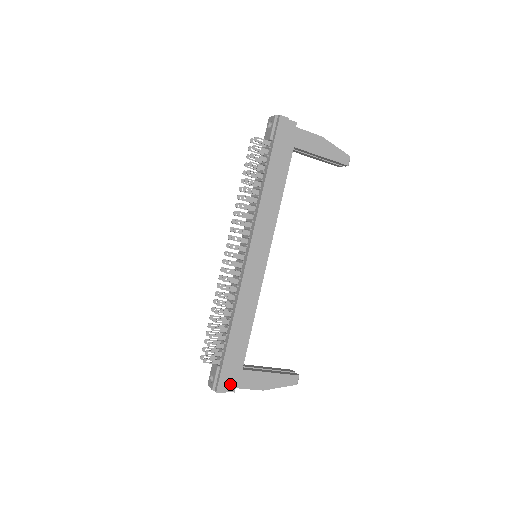
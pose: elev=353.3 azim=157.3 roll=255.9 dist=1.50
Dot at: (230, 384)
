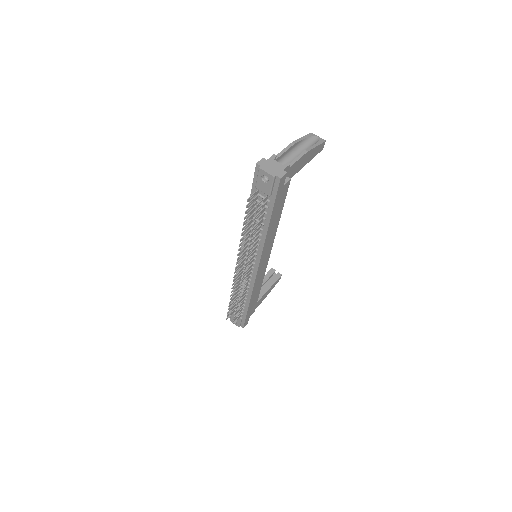
Dot at: occluded
